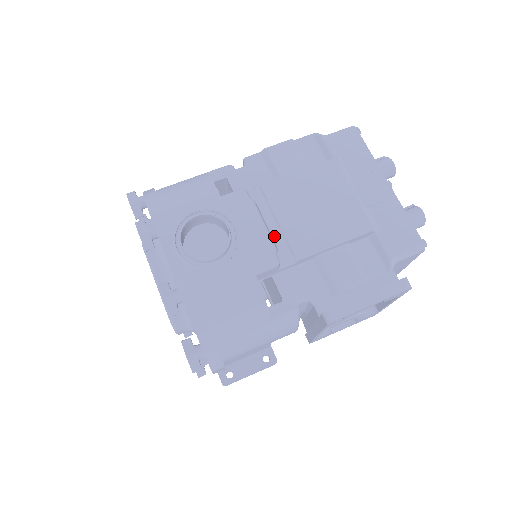
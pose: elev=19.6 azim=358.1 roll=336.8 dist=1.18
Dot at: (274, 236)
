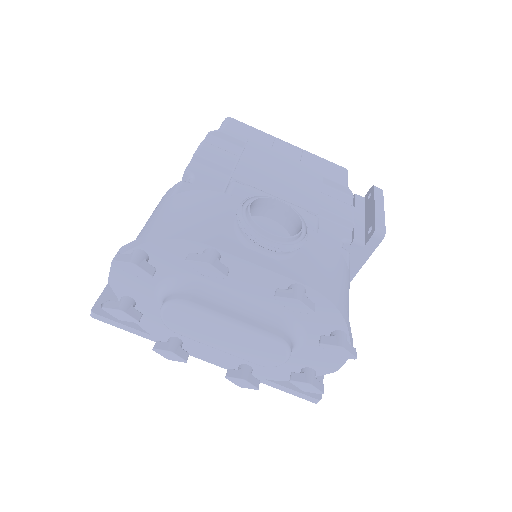
Dot at: occluded
